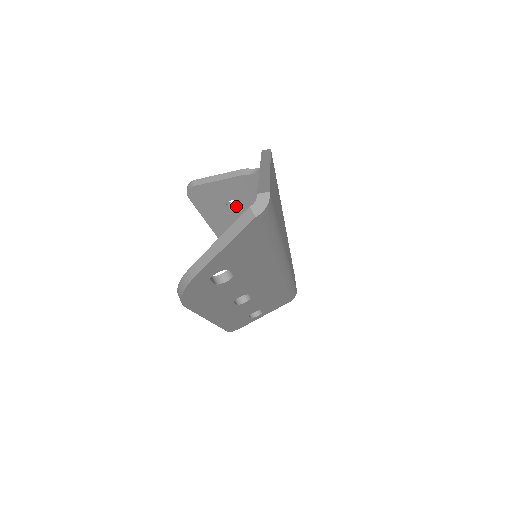
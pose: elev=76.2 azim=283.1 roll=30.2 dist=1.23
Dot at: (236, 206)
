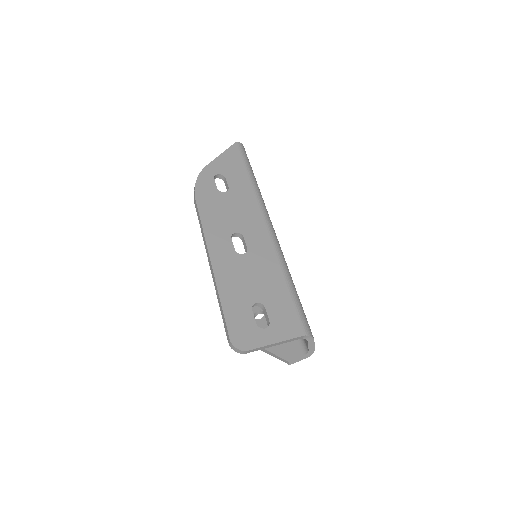
Dot at: occluded
